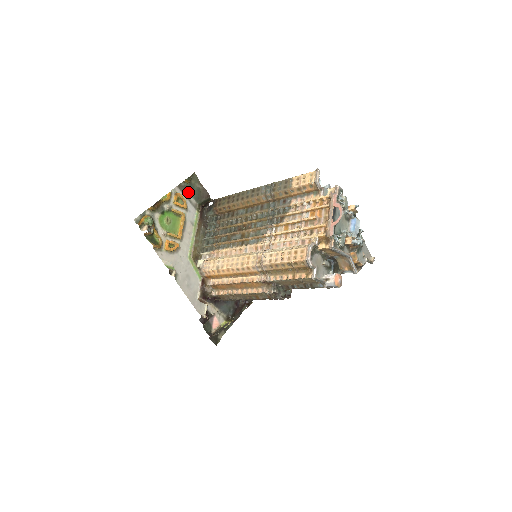
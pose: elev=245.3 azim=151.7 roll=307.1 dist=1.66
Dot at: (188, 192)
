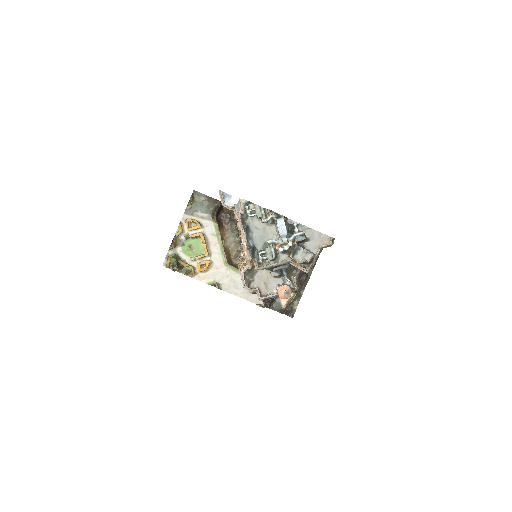
Dot at: (197, 211)
